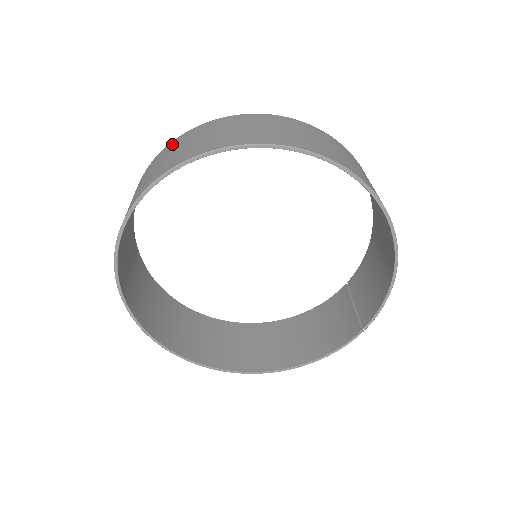
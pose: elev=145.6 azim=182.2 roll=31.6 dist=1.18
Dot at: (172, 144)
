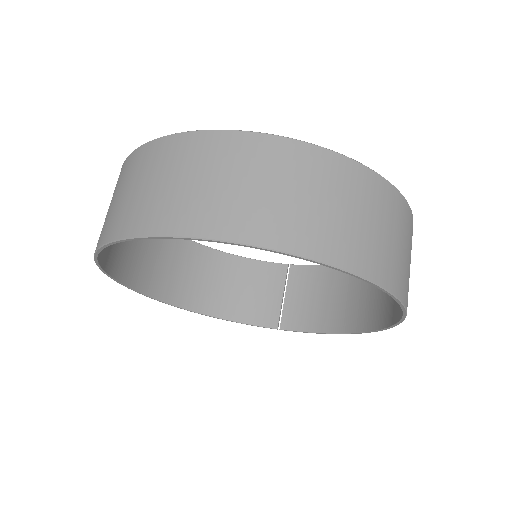
Dot at: (291, 153)
